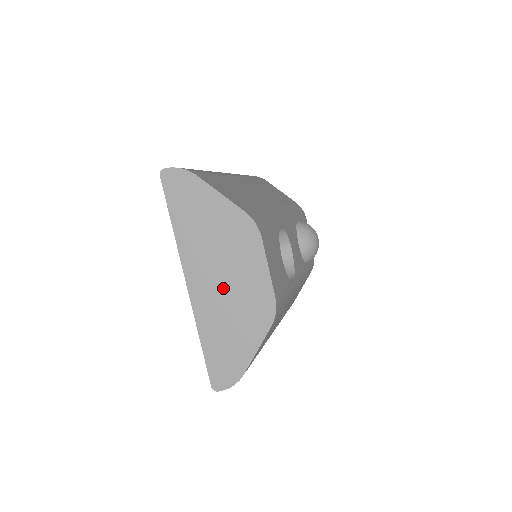
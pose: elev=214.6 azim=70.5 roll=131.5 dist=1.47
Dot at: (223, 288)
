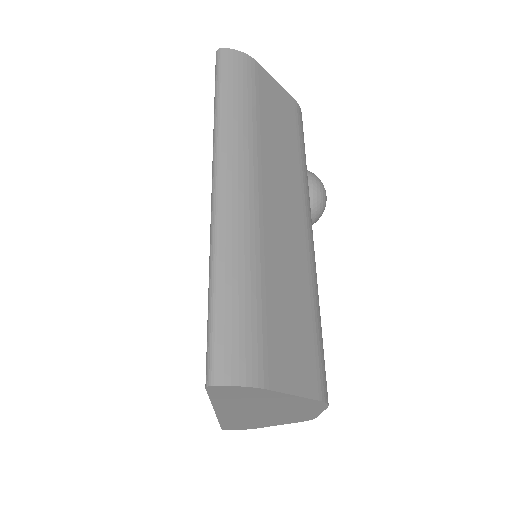
Dot at: (261, 416)
